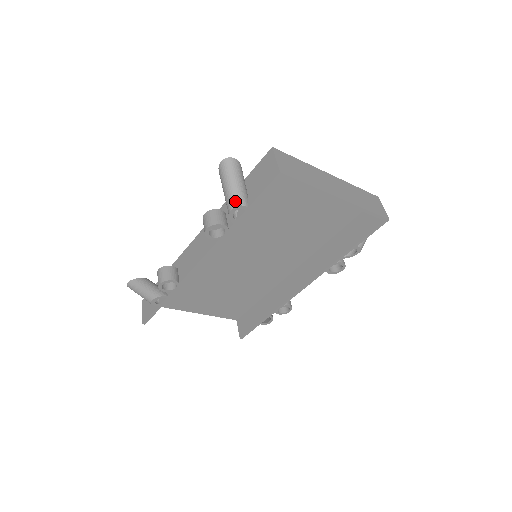
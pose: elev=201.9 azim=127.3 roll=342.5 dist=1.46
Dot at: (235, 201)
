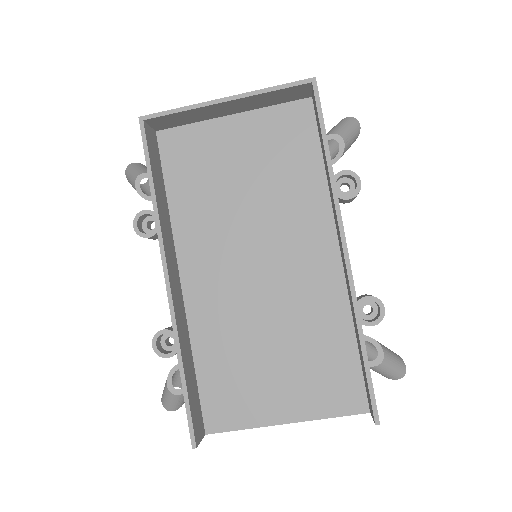
Dot at: (134, 178)
